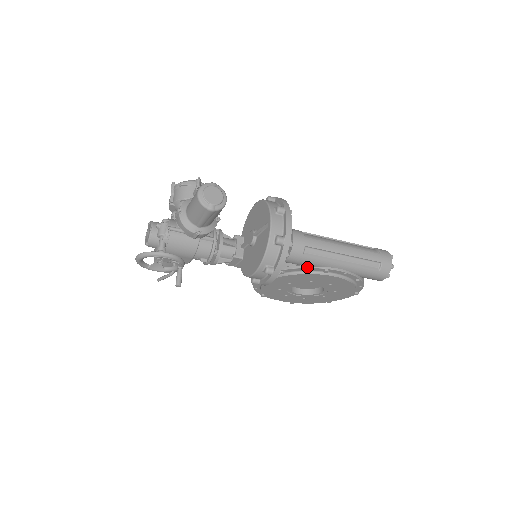
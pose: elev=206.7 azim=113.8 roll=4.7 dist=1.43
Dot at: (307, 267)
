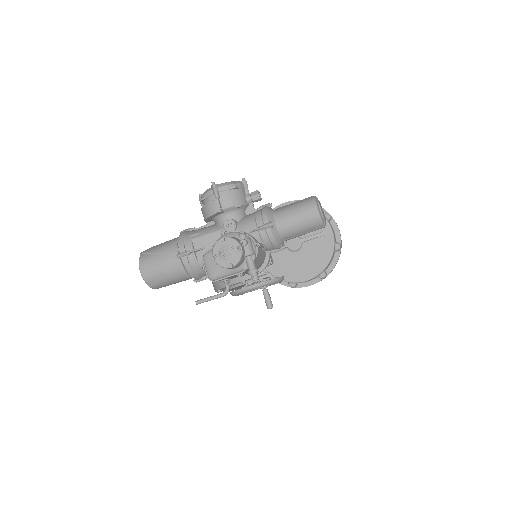
Dot at: occluded
